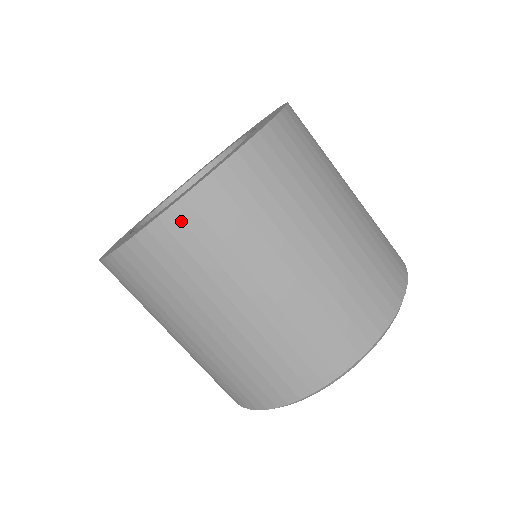
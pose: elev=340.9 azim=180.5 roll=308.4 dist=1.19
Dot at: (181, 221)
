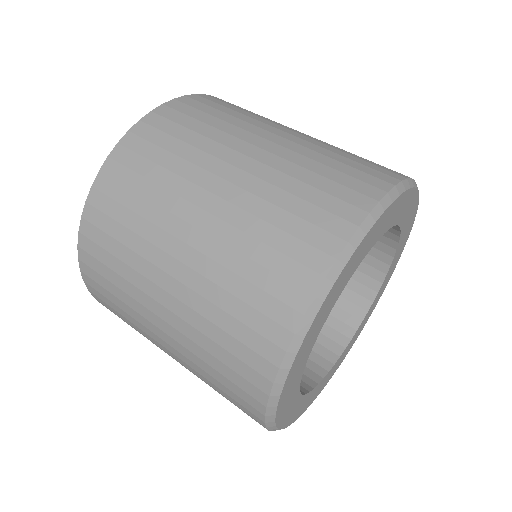
Dot at: (92, 225)
